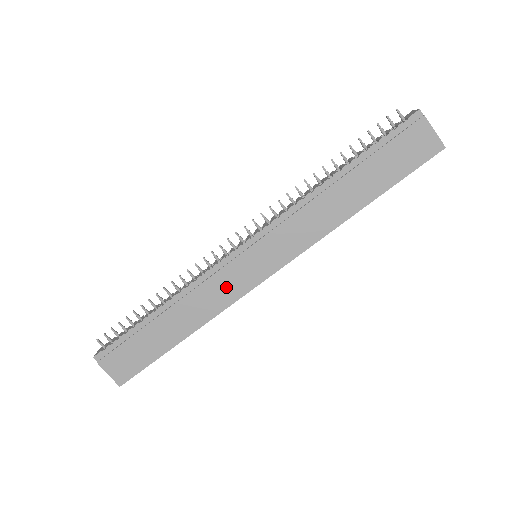
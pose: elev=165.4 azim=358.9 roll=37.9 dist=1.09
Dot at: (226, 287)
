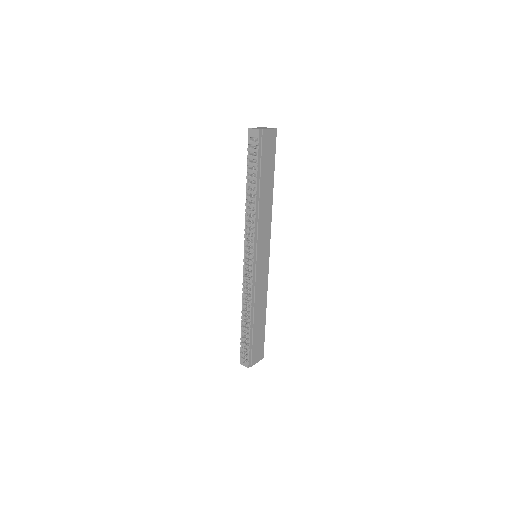
Dot at: (262, 280)
